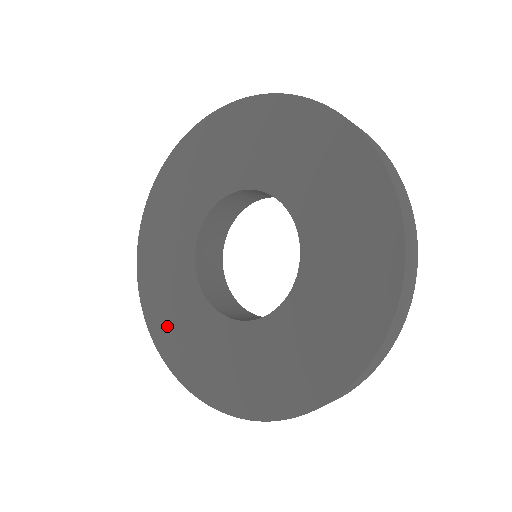
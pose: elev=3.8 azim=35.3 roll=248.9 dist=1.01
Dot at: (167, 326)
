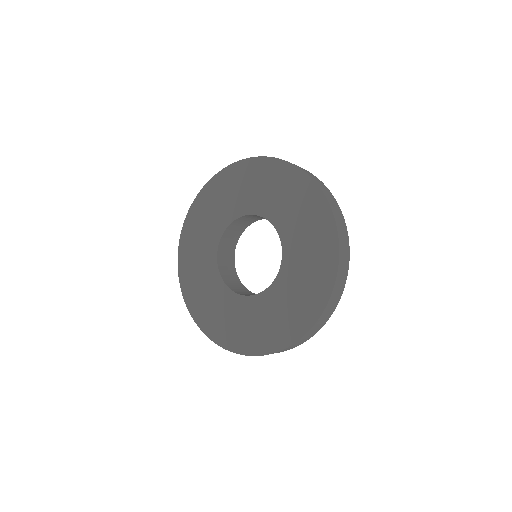
Dot at: (225, 330)
